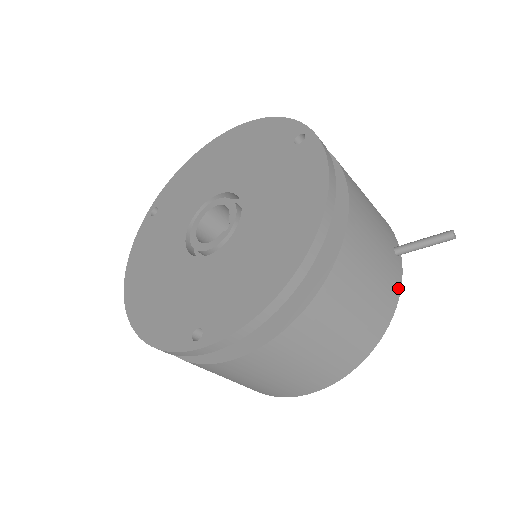
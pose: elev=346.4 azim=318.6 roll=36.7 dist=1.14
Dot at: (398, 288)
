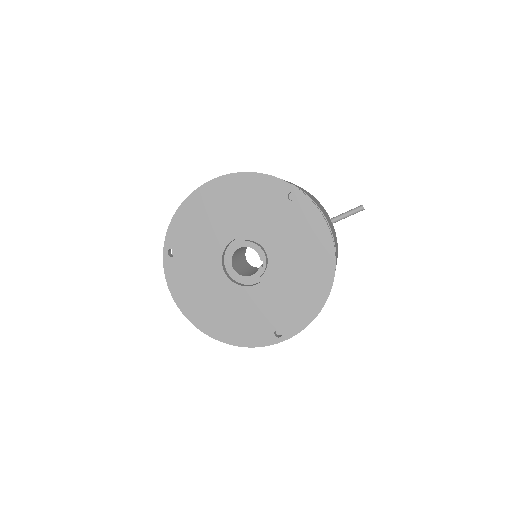
Dot at: occluded
